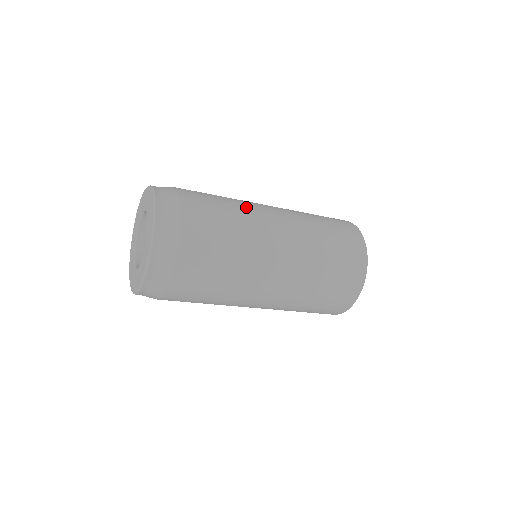
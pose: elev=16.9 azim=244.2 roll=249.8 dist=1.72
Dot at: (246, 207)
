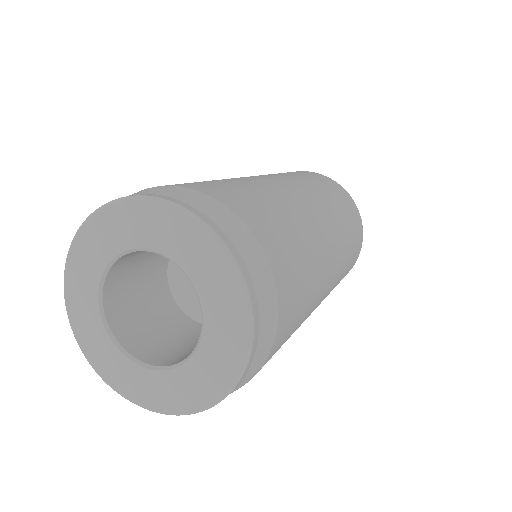
Dot at: (232, 178)
